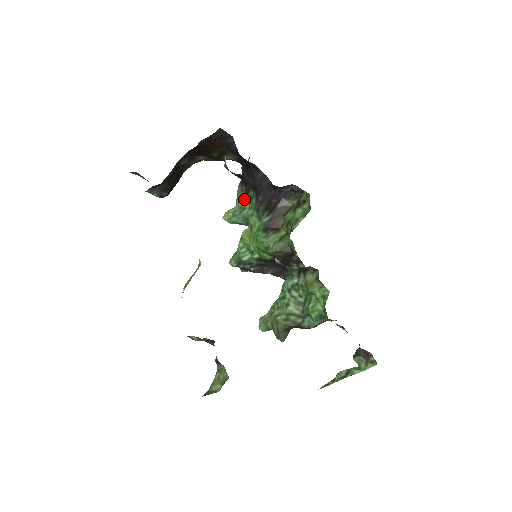
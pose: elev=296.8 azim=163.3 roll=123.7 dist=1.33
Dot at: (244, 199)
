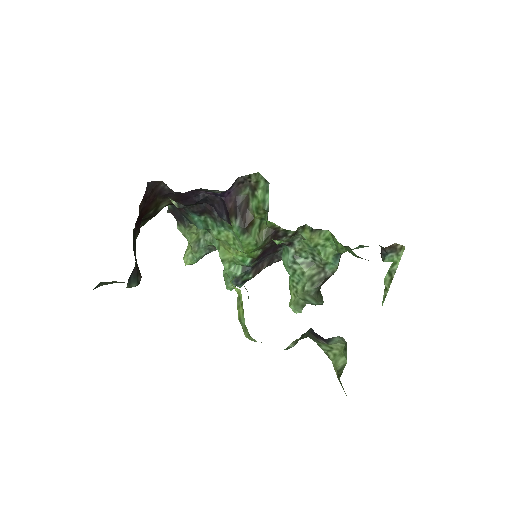
Dot at: (222, 215)
